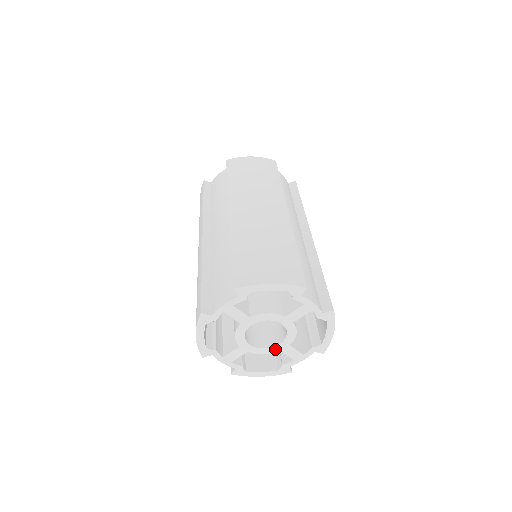
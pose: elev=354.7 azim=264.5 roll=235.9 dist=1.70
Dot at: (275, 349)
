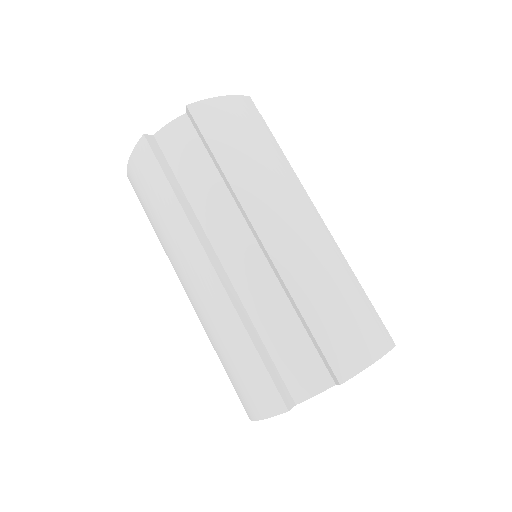
Dot at: occluded
